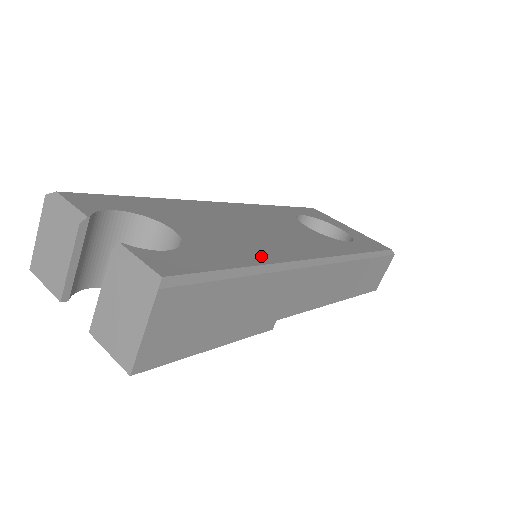
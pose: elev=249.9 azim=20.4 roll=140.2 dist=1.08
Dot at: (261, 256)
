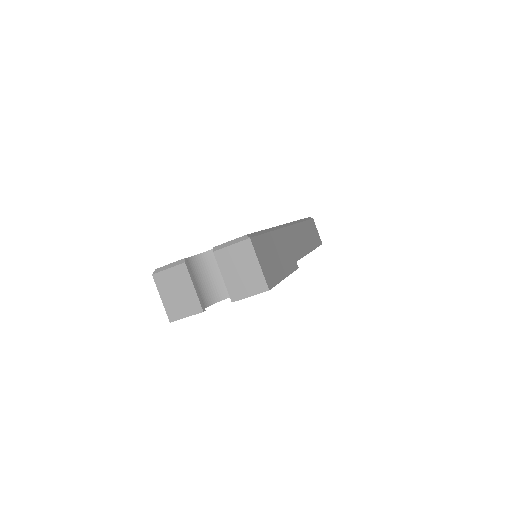
Dot at: occluded
